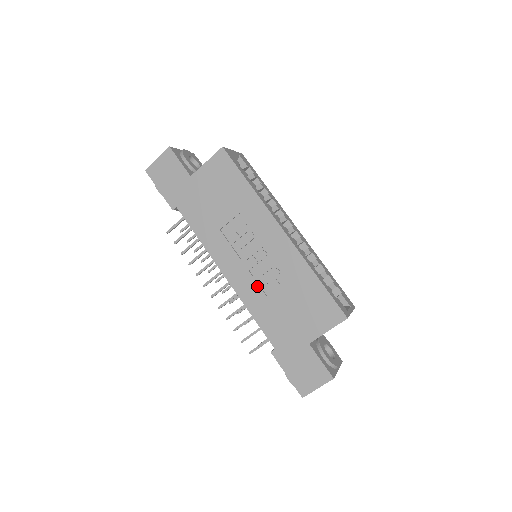
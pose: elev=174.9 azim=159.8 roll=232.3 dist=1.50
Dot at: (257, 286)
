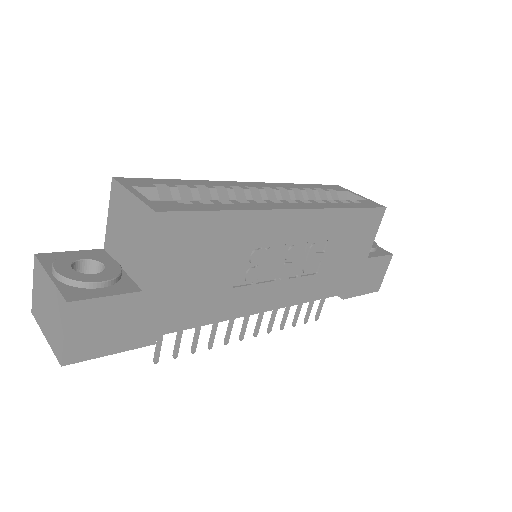
Dot at: (304, 279)
